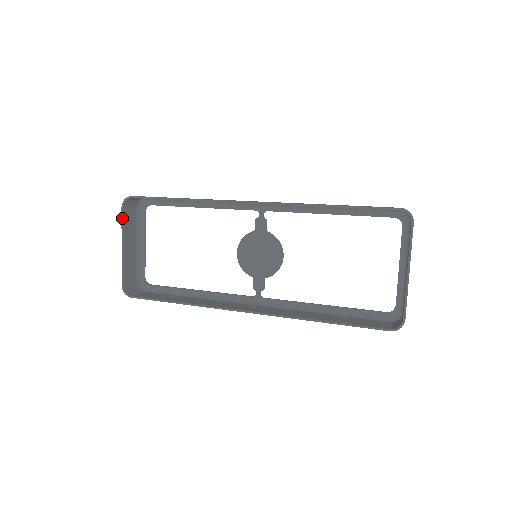
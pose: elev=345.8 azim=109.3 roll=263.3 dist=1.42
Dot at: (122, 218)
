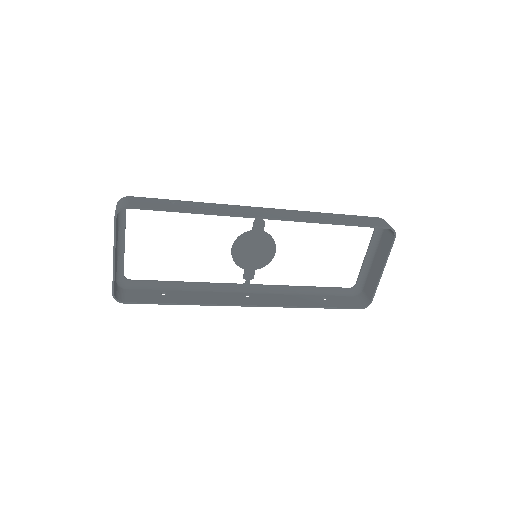
Dot at: (115, 229)
